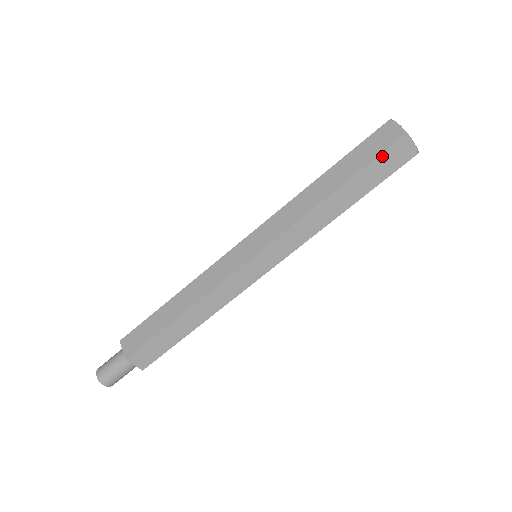
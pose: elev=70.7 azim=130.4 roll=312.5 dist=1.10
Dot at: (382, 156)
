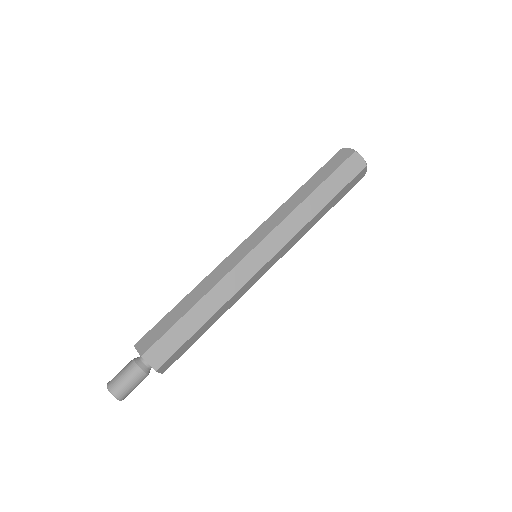
Dot at: (330, 161)
